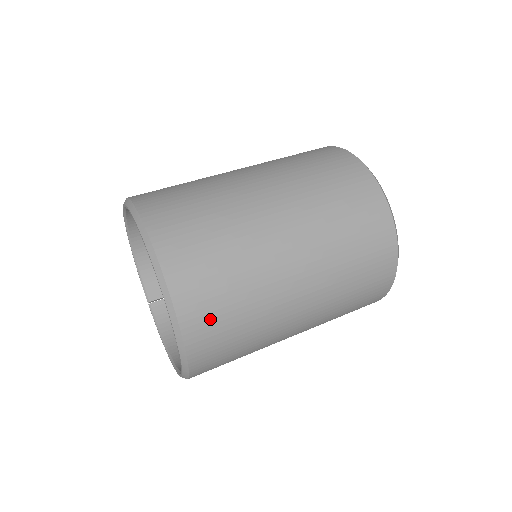
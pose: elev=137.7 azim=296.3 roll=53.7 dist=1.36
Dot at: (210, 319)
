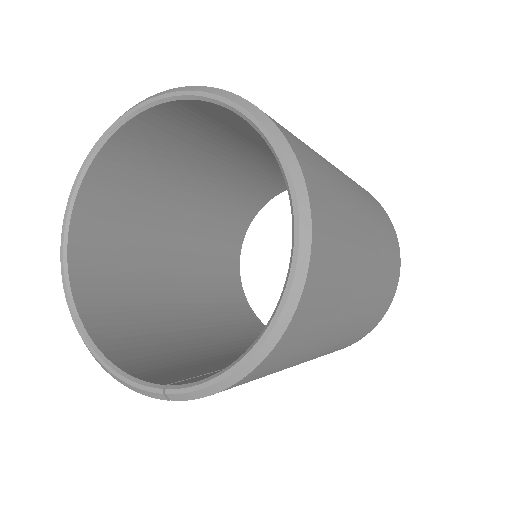
Dot at: occluded
